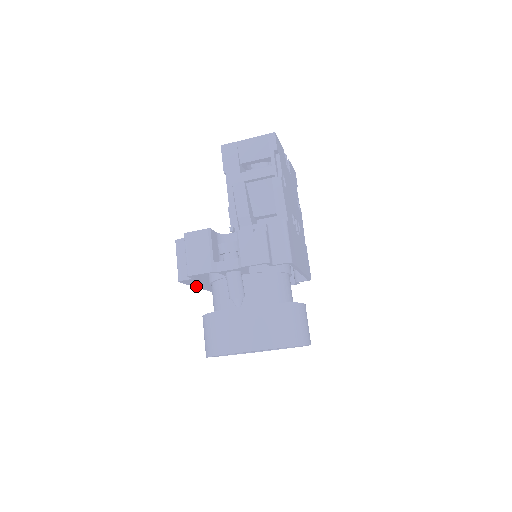
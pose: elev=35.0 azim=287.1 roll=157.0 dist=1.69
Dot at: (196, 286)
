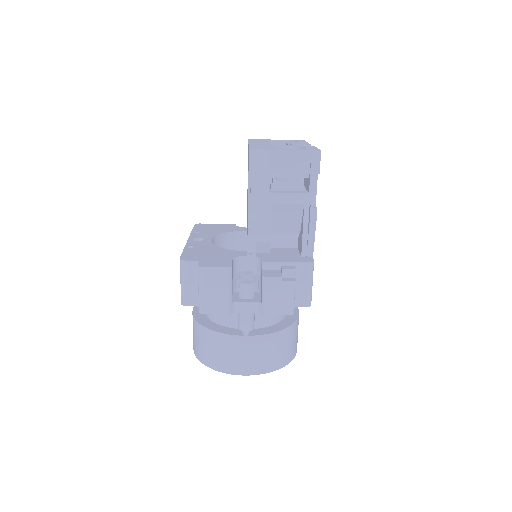
Dot at: occluded
